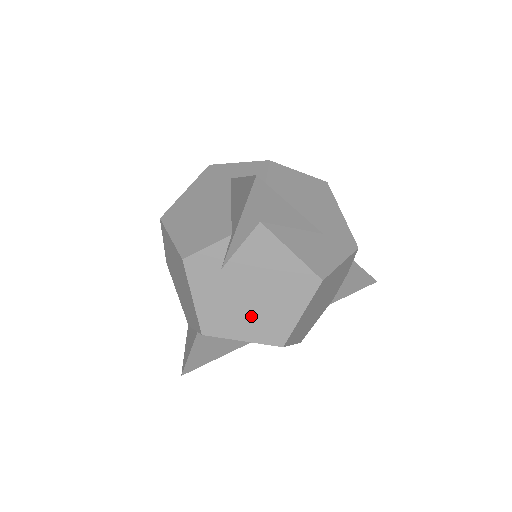
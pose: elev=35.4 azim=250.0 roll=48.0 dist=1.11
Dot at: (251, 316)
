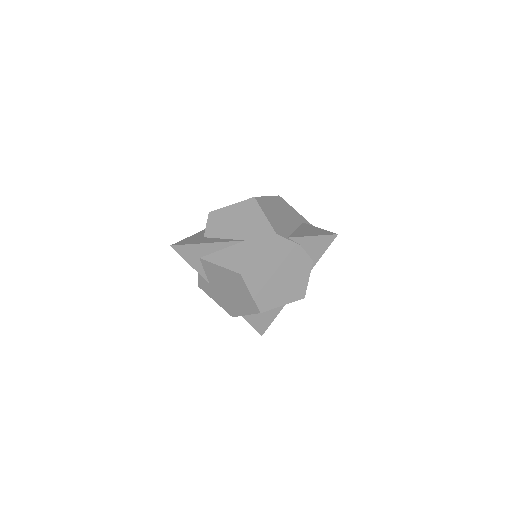
Dot at: (237, 302)
